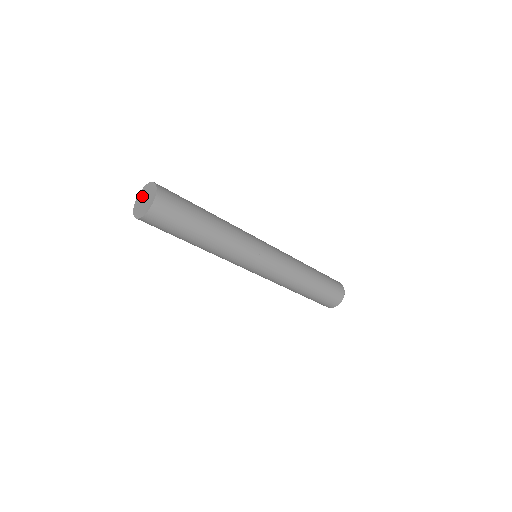
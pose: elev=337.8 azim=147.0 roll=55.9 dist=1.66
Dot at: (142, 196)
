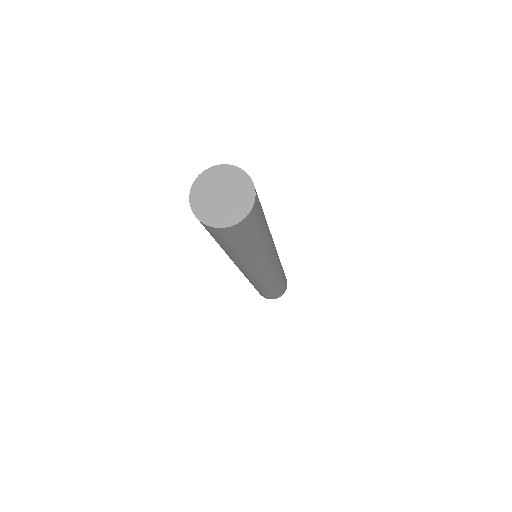
Dot at: (211, 186)
